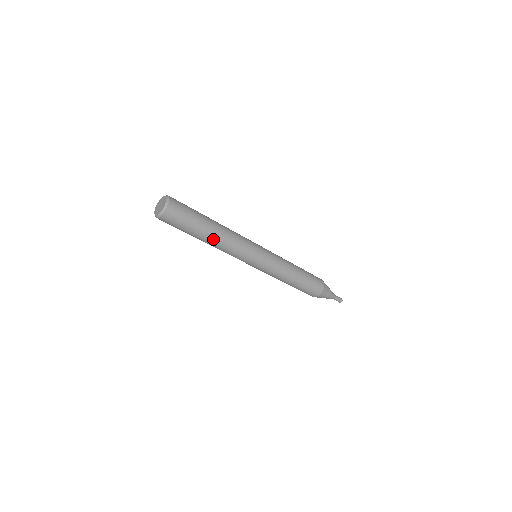
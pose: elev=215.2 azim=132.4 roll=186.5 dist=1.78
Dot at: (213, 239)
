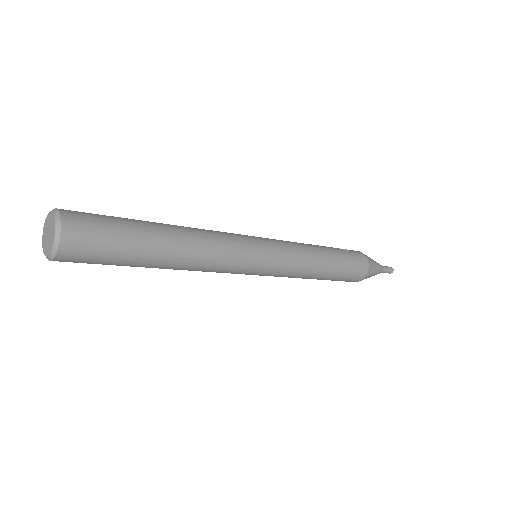
Dot at: (167, 268)
